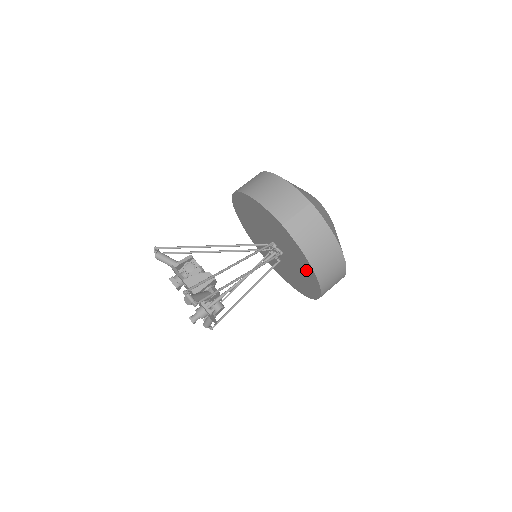
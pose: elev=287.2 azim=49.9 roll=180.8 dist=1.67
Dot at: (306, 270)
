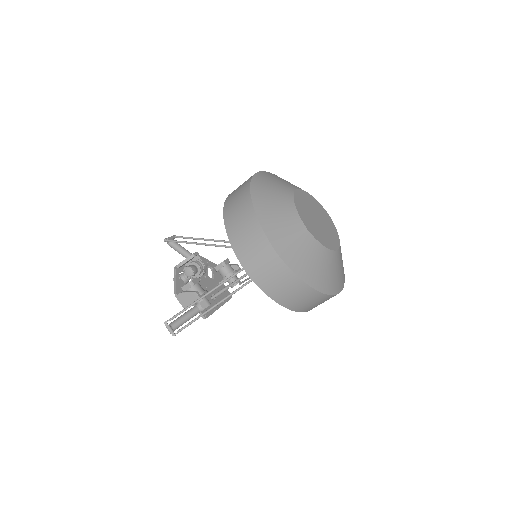
Dot at: occluded
